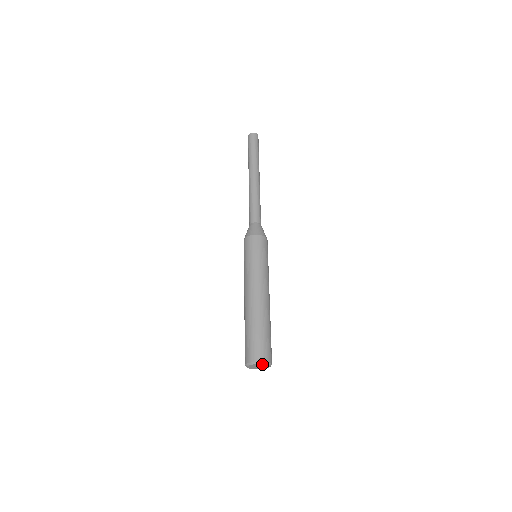
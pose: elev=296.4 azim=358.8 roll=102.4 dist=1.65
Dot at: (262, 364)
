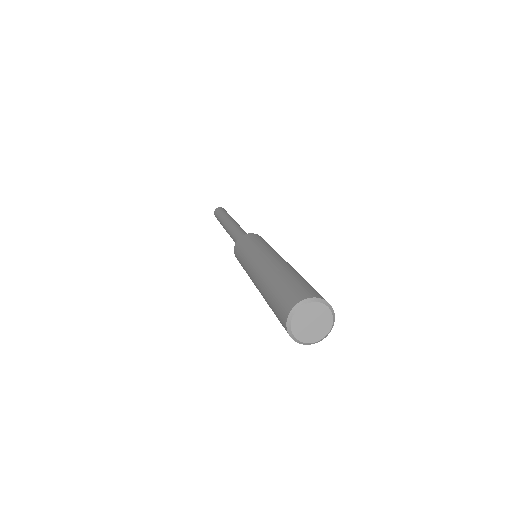
Dot at: (302, 309)
